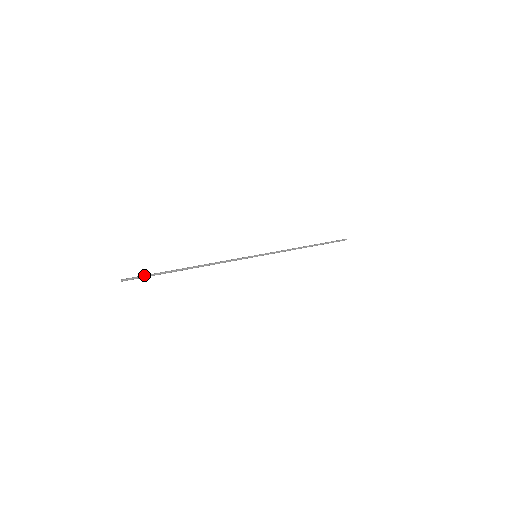
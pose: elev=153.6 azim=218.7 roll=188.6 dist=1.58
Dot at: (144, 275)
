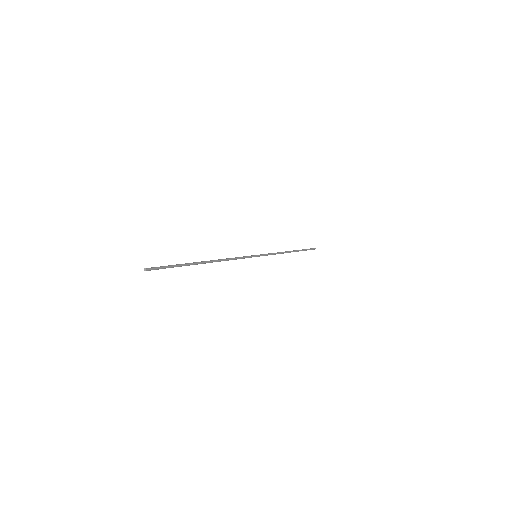
Dot at: occluded
